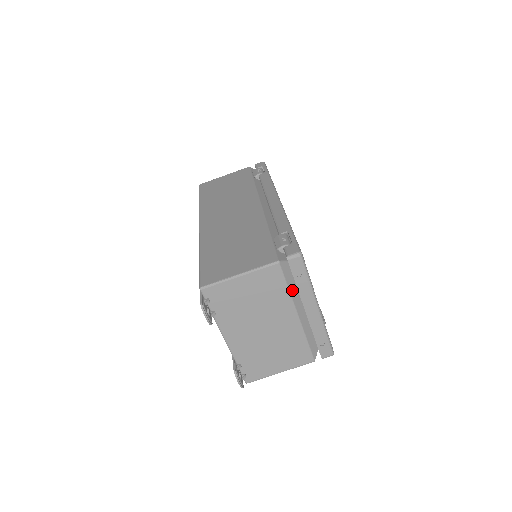
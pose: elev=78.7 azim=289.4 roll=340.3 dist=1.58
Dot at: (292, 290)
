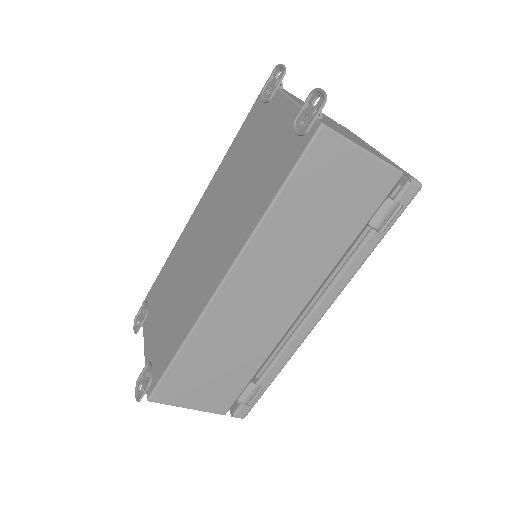
Dot at: occluded
